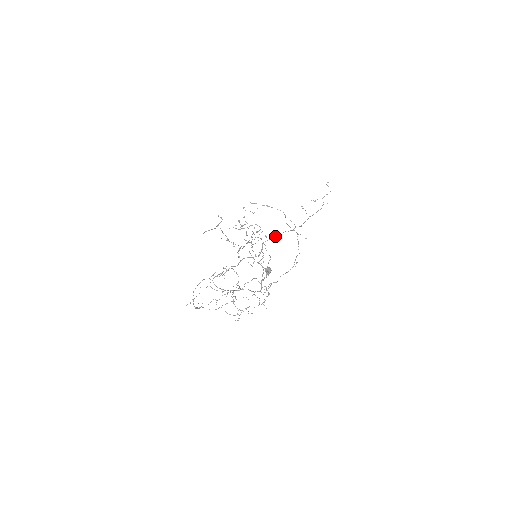
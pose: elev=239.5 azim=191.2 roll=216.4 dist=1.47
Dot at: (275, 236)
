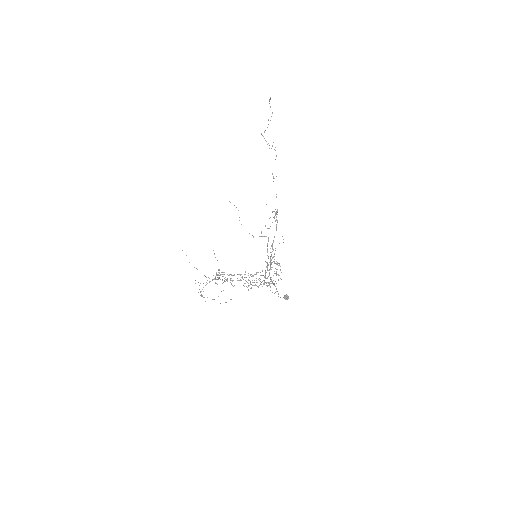
Dot at: occluded
